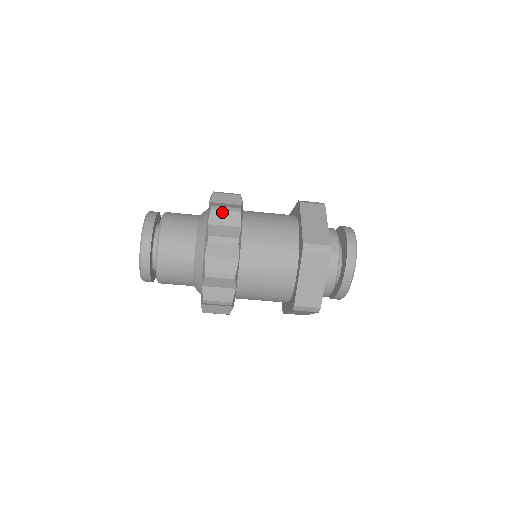
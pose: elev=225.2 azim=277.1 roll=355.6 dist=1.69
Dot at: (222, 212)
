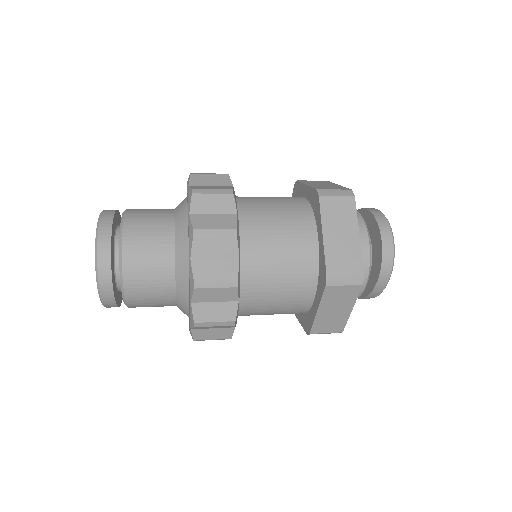
Dot at: (210, 239)
